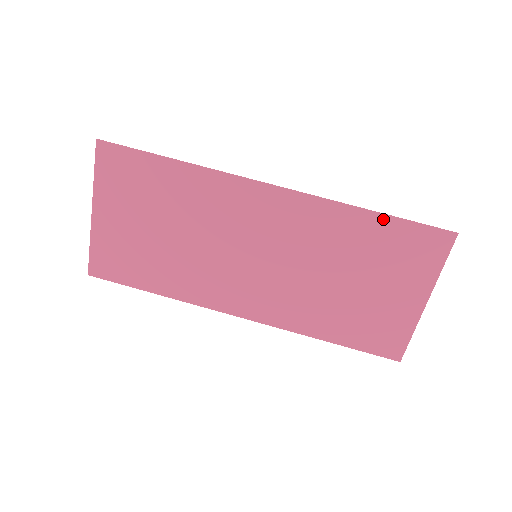
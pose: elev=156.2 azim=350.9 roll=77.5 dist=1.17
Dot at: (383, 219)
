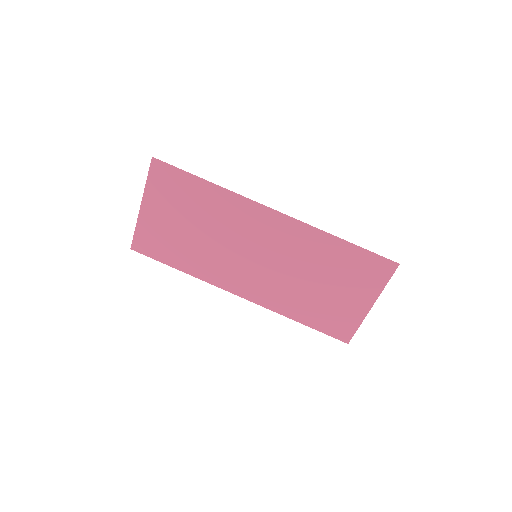
Dot at: (349, 246)
